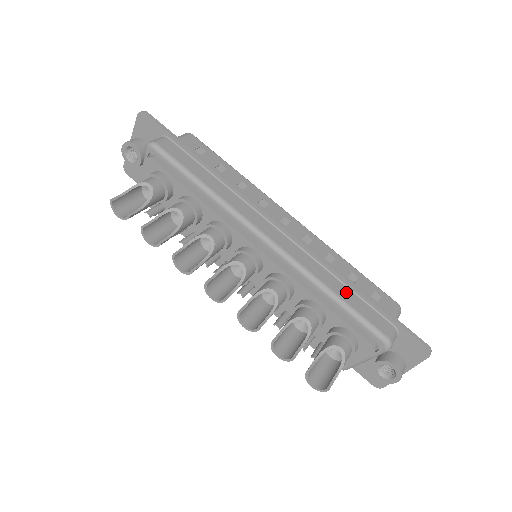
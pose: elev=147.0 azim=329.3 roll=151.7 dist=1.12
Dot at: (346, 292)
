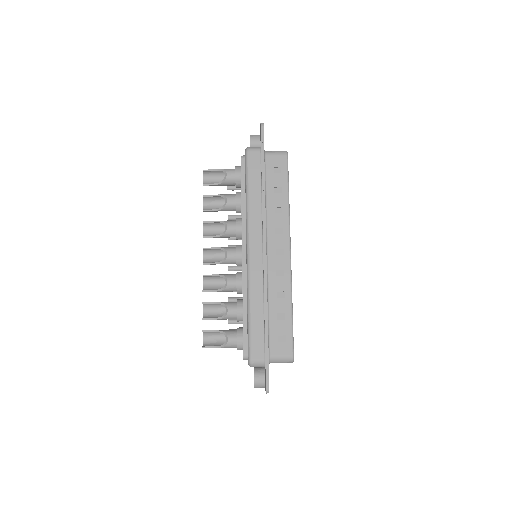
Dot at: (259, 318)
